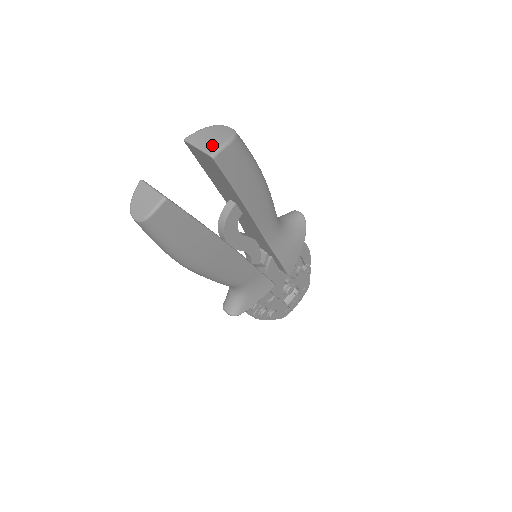
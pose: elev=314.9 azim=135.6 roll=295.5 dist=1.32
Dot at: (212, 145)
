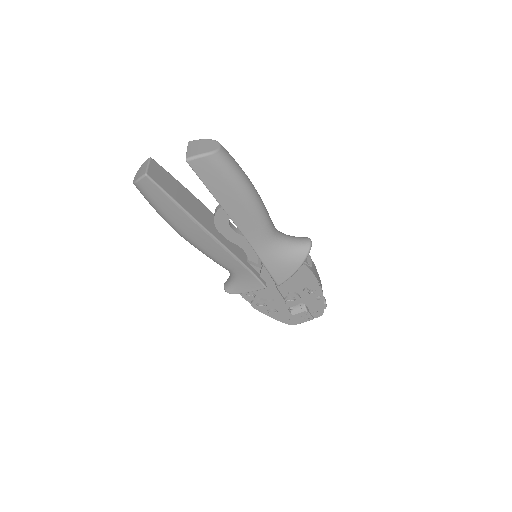
Dot at: (193, 152)
